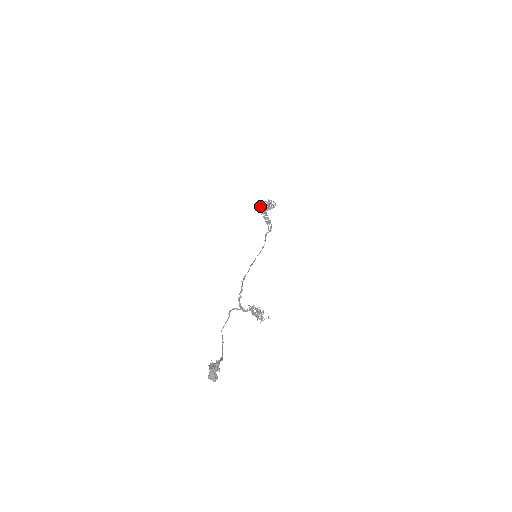
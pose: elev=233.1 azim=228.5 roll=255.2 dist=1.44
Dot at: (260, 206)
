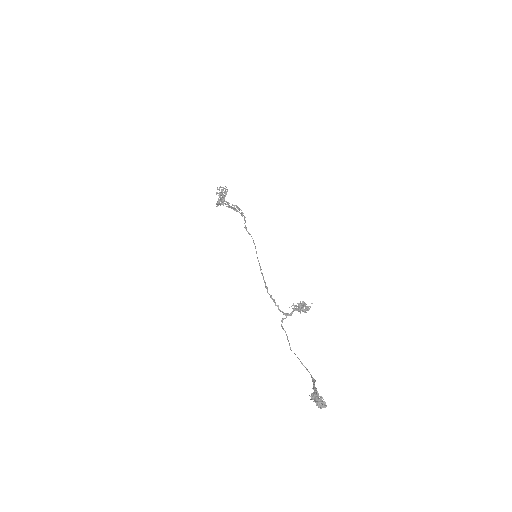
Dot at: (217, 201)
